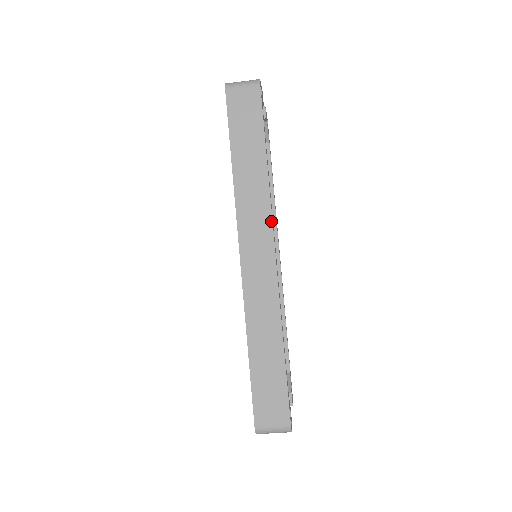
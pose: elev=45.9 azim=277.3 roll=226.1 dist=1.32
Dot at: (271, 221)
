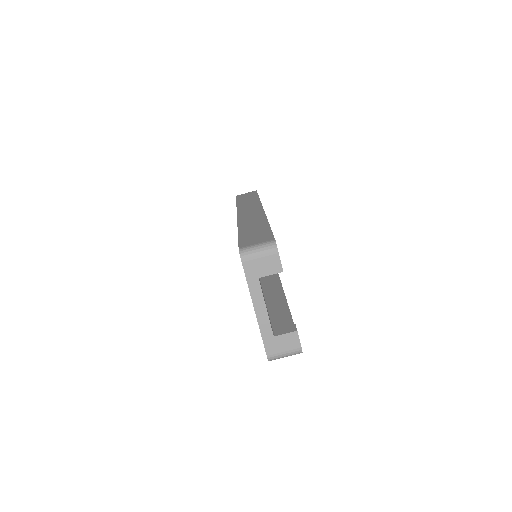
Dot at: (261, 204)
